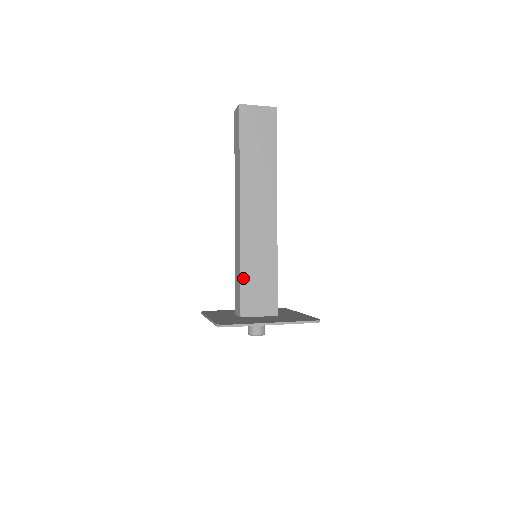
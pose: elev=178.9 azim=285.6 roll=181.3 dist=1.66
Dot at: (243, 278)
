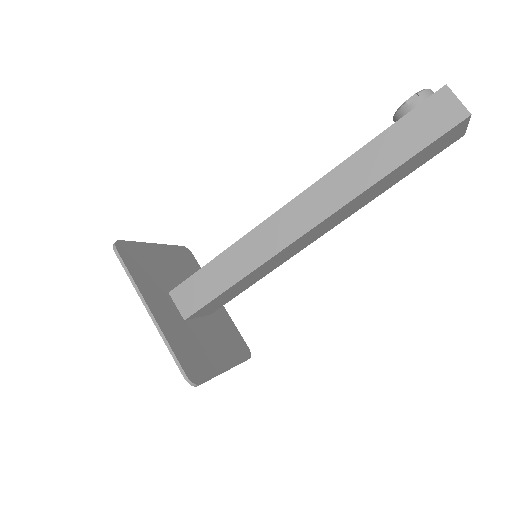
Dot at: (230, 289)
